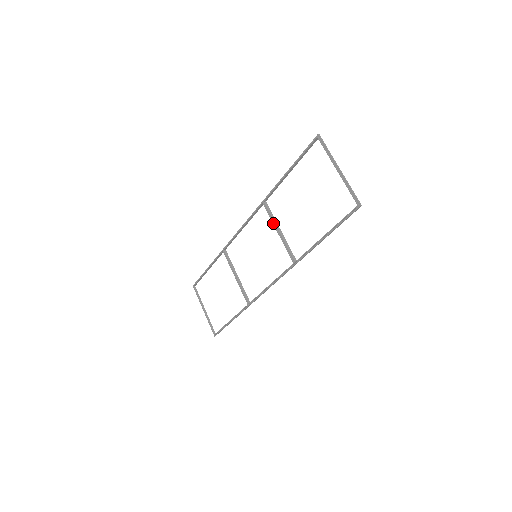
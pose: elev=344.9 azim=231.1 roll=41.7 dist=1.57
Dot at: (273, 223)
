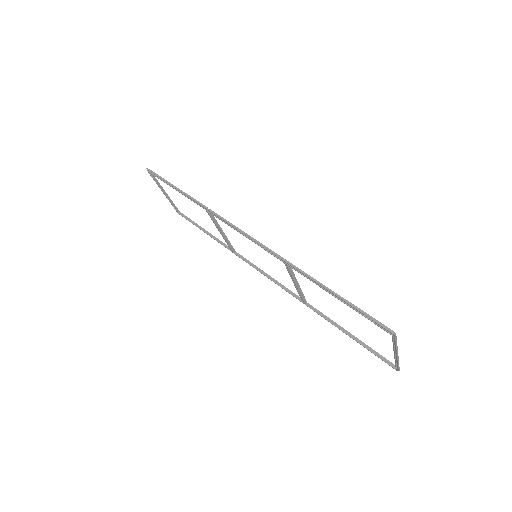
Dot at: (292, 279)
